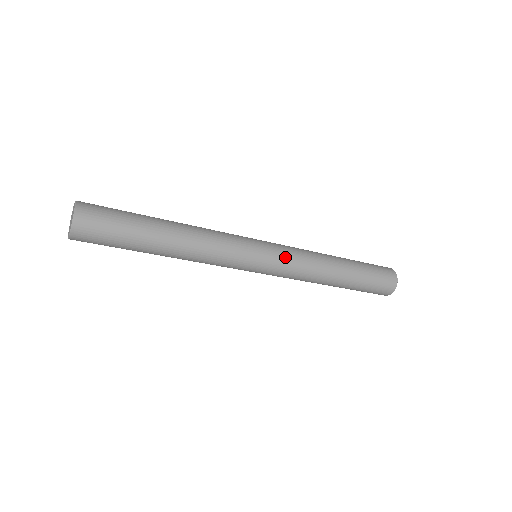
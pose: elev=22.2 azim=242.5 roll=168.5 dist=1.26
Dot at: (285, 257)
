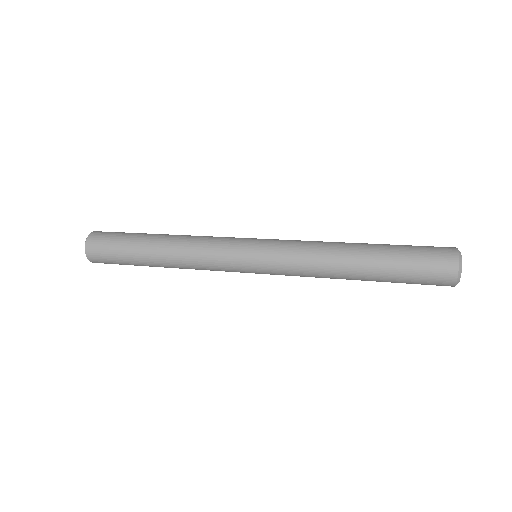
Dot at: (278, 254)
